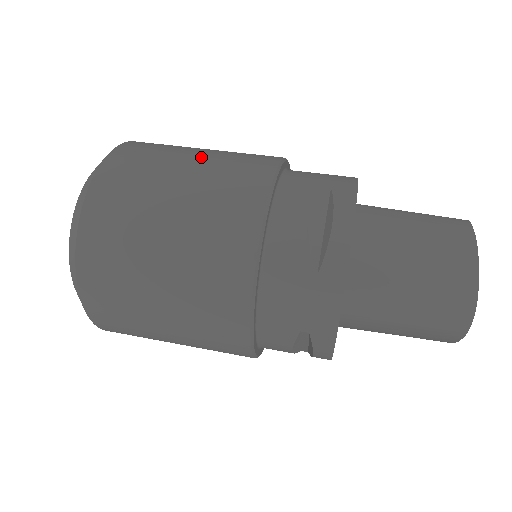
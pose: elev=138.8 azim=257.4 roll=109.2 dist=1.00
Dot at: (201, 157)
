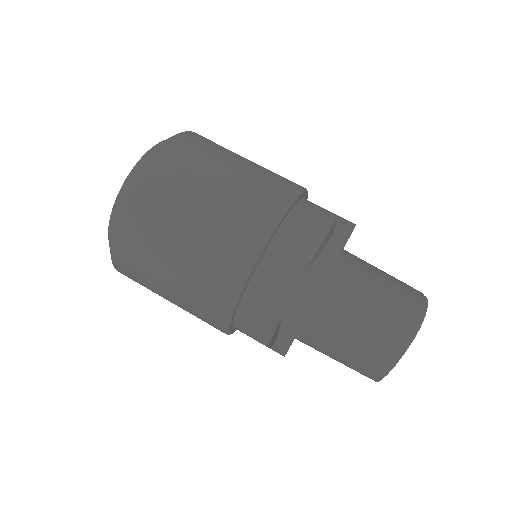
Dot at: (182, 258)
